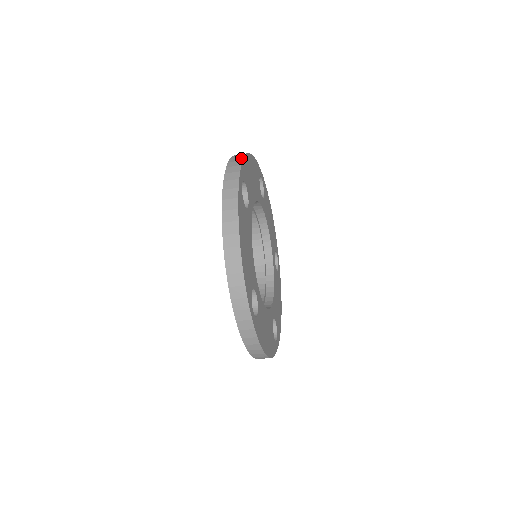
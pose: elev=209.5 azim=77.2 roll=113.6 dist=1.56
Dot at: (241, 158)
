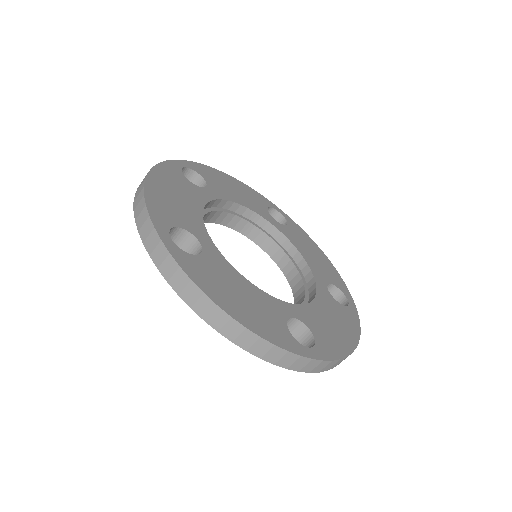
Dot at: occluded
